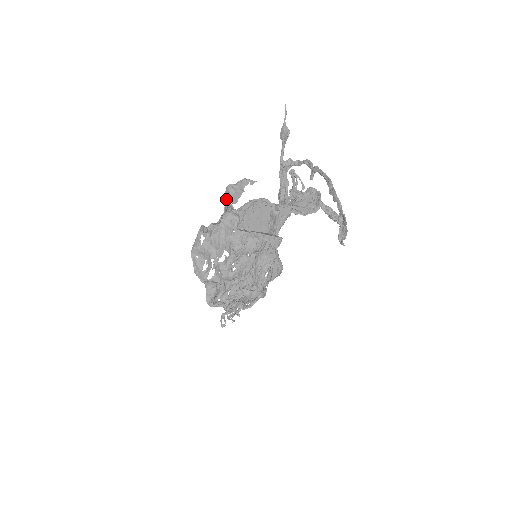
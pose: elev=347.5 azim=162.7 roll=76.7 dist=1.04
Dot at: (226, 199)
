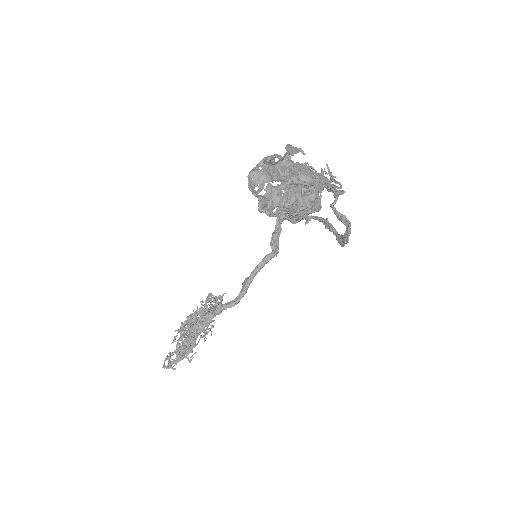
Dot at: (286, 150)
